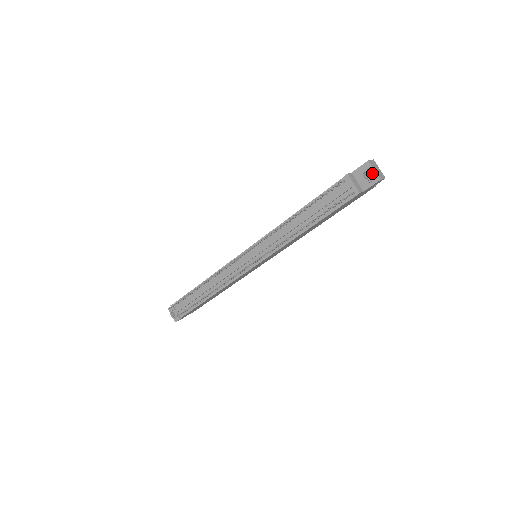
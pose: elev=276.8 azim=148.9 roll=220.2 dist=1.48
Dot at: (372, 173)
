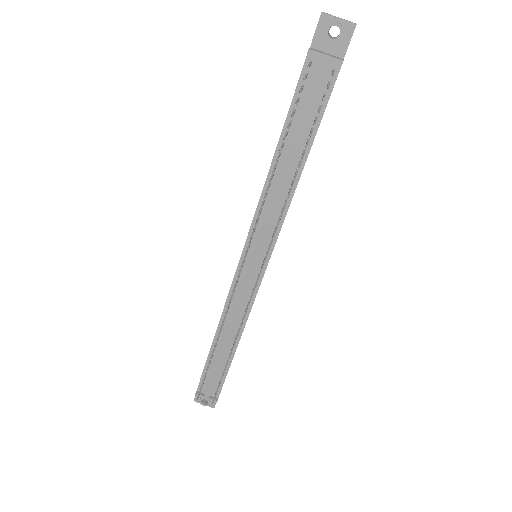
Dot at: (339, 24)
